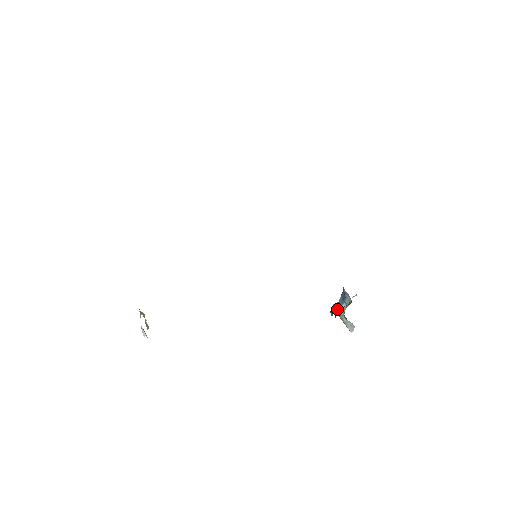
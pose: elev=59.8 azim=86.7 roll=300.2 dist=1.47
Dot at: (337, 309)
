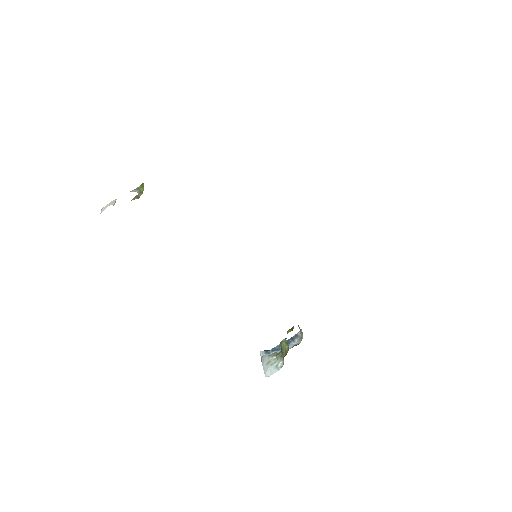
Dot at: (264, 354)
